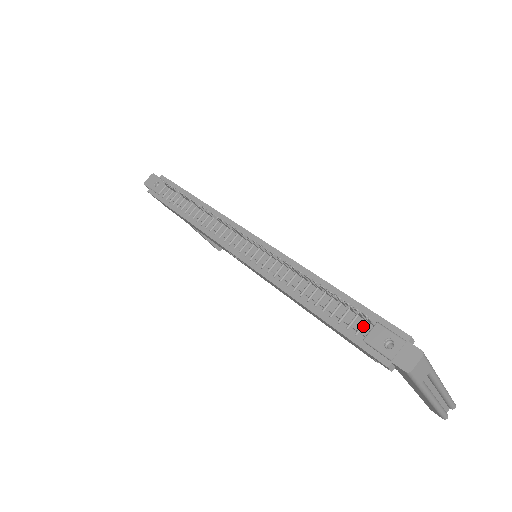
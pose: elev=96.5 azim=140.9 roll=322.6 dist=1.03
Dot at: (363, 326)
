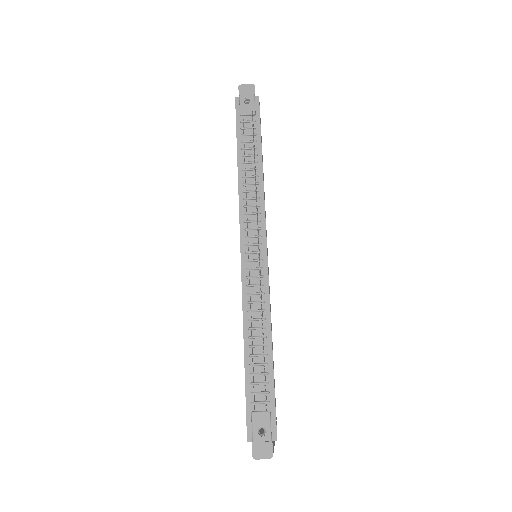
Dot at: (261, 403)
